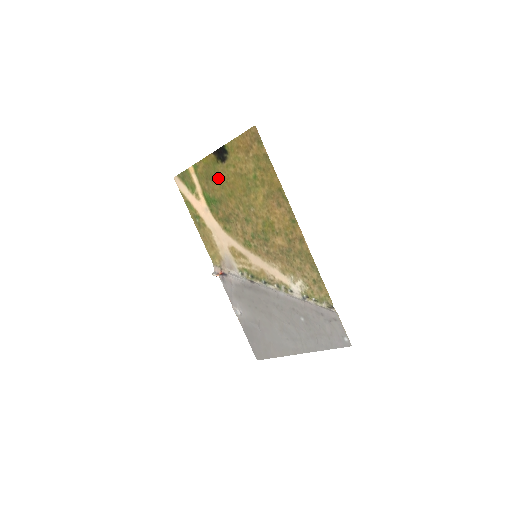
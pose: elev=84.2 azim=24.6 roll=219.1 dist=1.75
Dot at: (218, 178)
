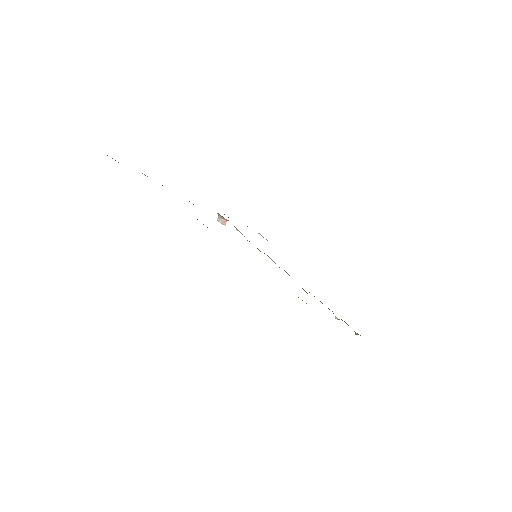
Dot at: occluded
